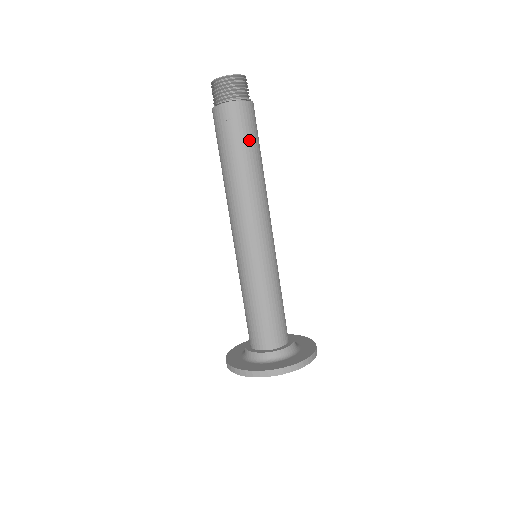
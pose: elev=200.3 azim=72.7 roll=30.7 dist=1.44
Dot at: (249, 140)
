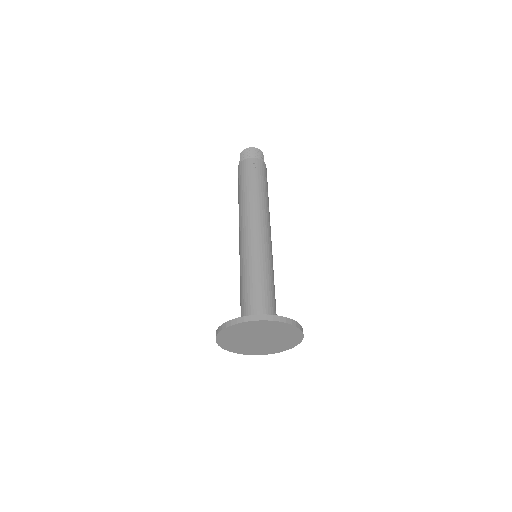
Dot at: (265, 181)
